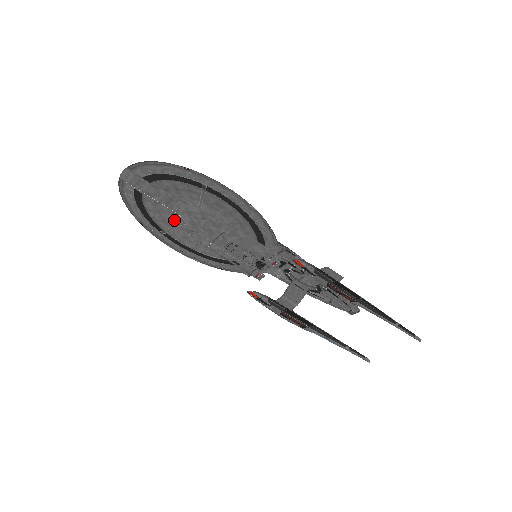
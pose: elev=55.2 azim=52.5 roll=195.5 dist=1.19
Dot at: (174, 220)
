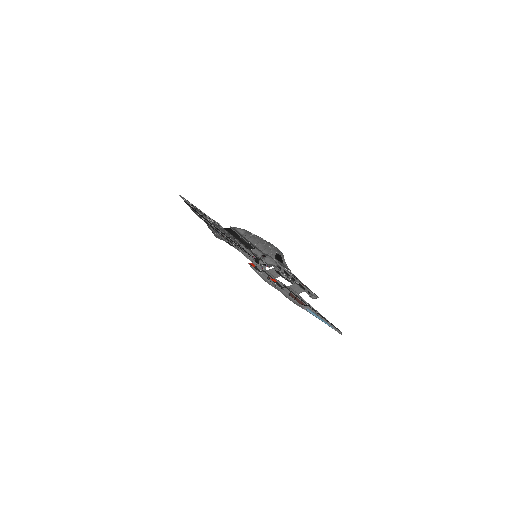
Dot at: occluded
